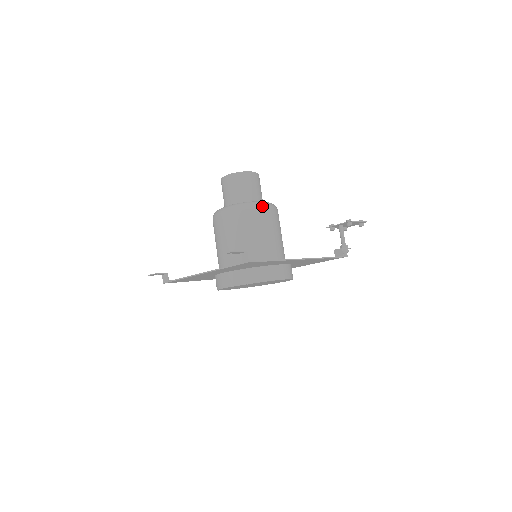
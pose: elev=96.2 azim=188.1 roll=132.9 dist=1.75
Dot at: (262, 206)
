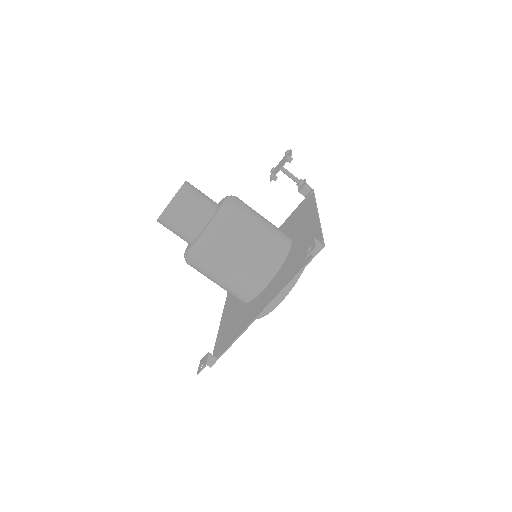
Dot at: (234, 202)
